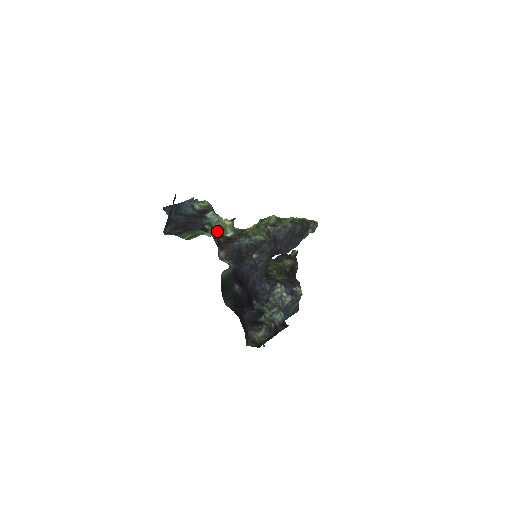
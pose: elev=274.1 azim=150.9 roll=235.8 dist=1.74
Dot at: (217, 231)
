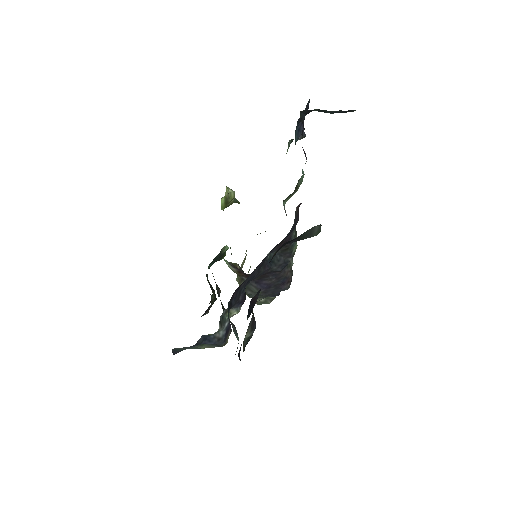
Dot at: (295, 188)
